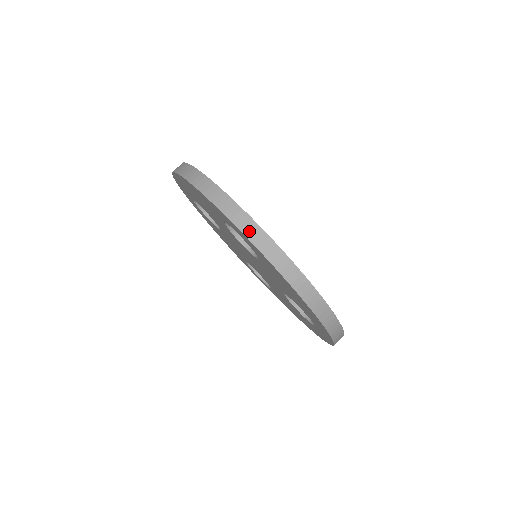
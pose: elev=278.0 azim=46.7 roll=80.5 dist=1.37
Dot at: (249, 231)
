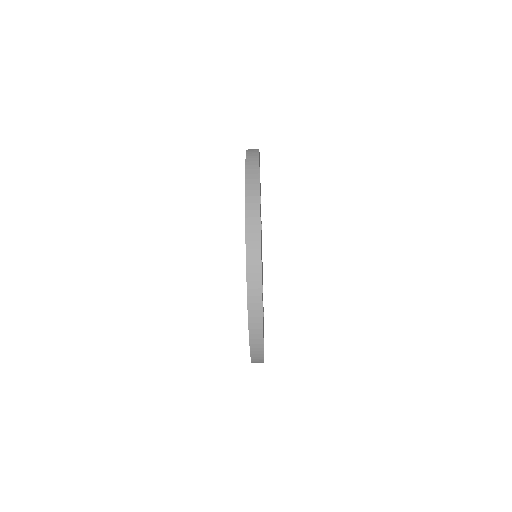
Dot at: (254, 337)
